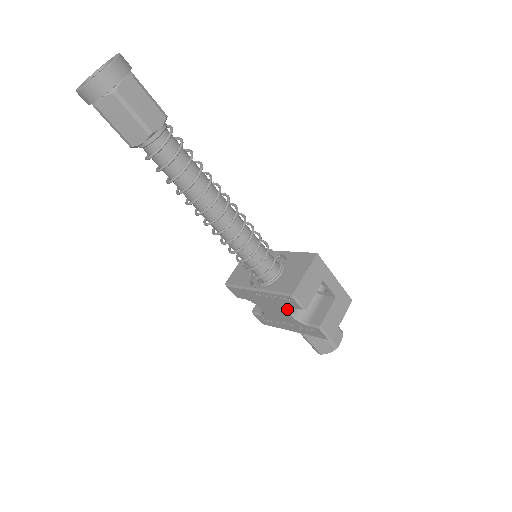
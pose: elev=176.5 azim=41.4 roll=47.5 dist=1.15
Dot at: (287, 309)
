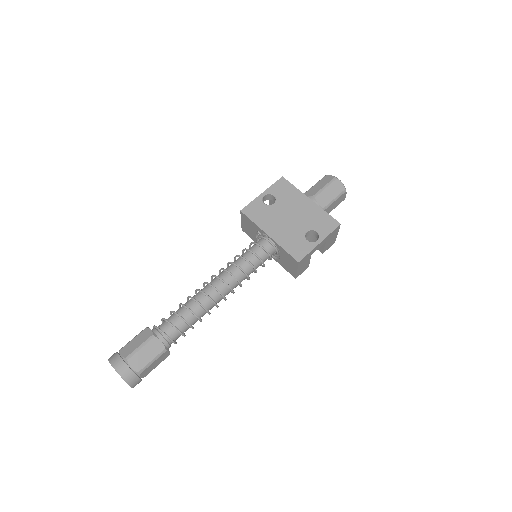
Dot at: occluded
